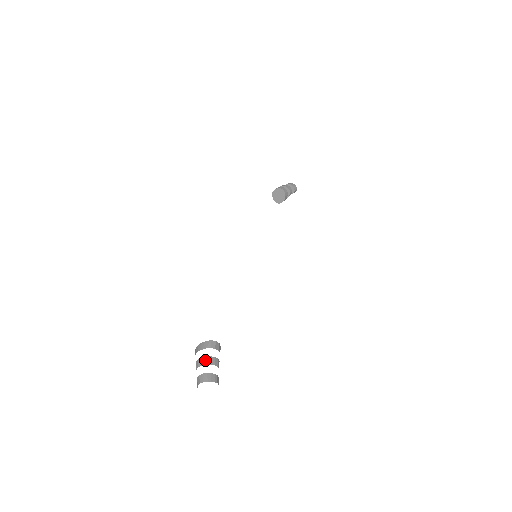
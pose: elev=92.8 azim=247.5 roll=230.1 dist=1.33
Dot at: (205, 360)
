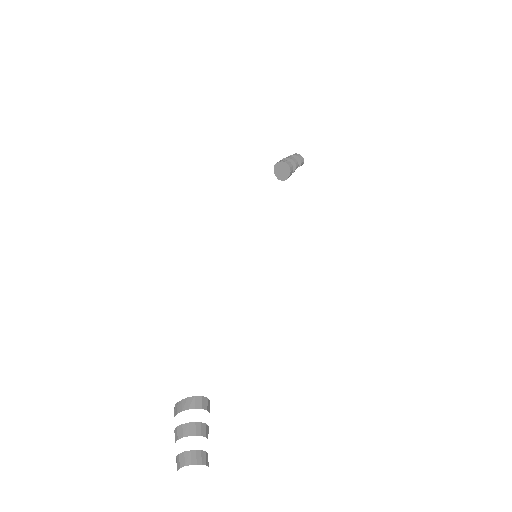
Dot at: (187, 429)
